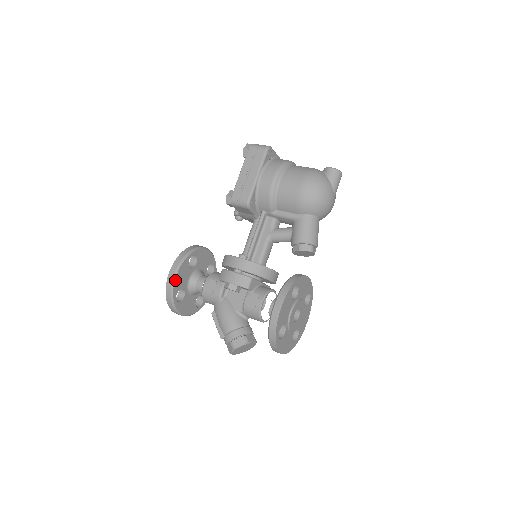
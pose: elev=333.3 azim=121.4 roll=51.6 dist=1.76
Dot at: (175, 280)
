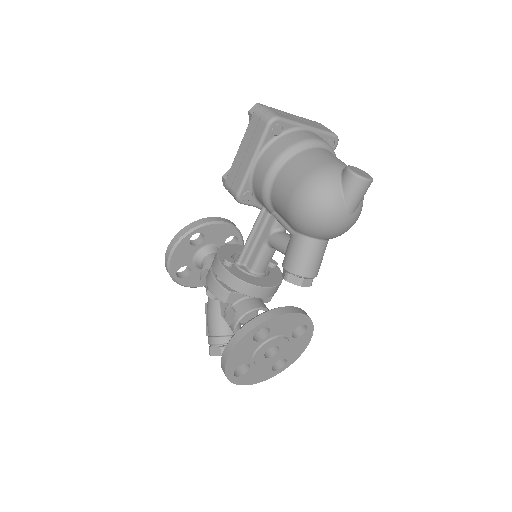
Dot at: (171, 260)
